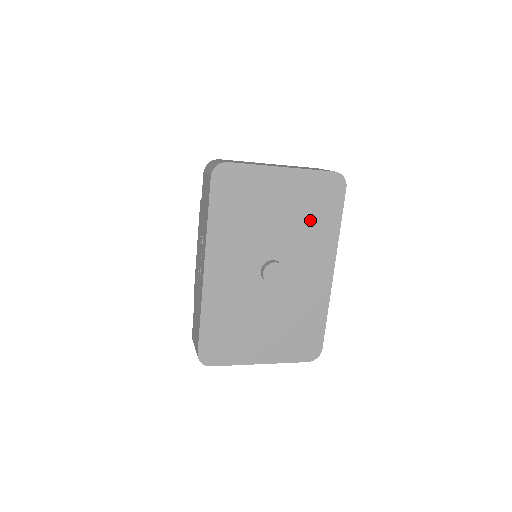
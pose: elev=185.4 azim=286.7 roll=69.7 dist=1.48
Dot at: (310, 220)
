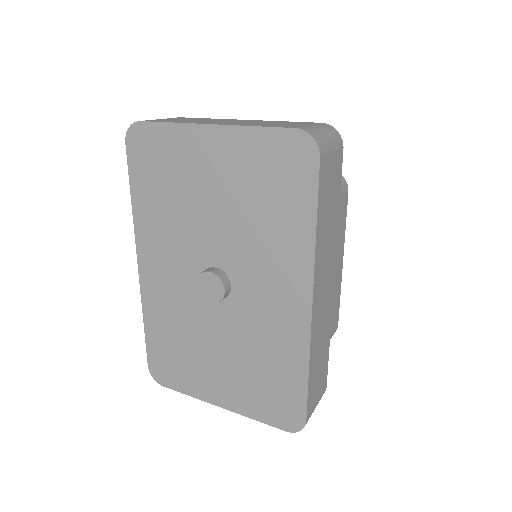
Dot at: (262, 212)
